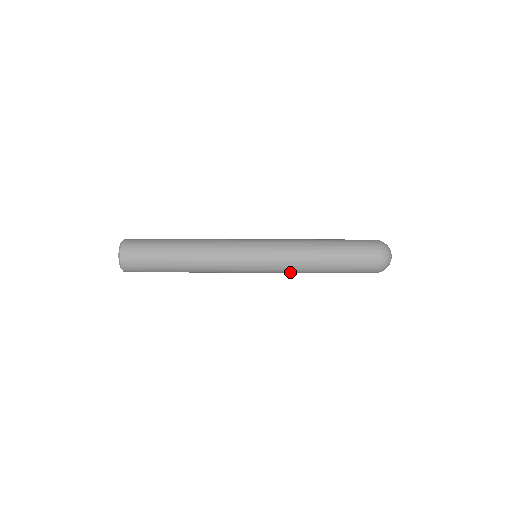
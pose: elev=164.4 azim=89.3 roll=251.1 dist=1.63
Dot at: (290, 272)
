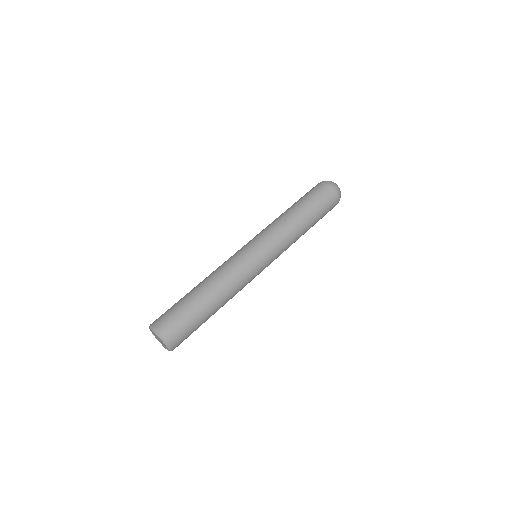
Dot at: occluded
